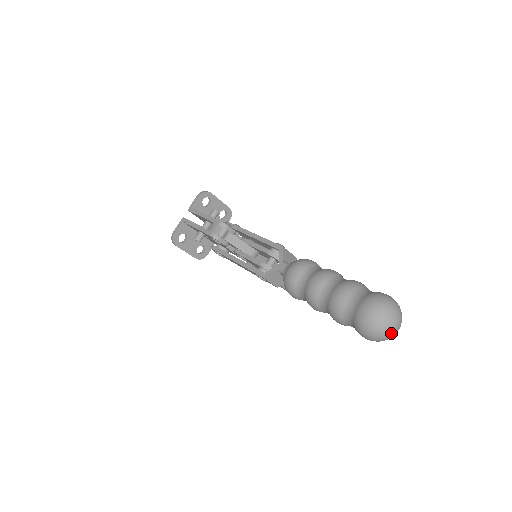
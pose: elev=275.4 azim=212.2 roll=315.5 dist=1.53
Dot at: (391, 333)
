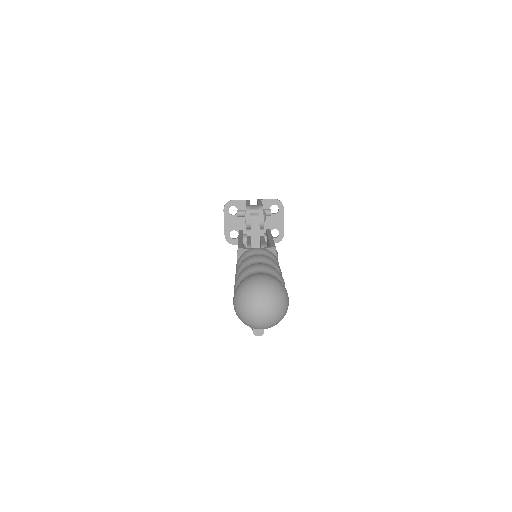
Dot at: (253, 310)
